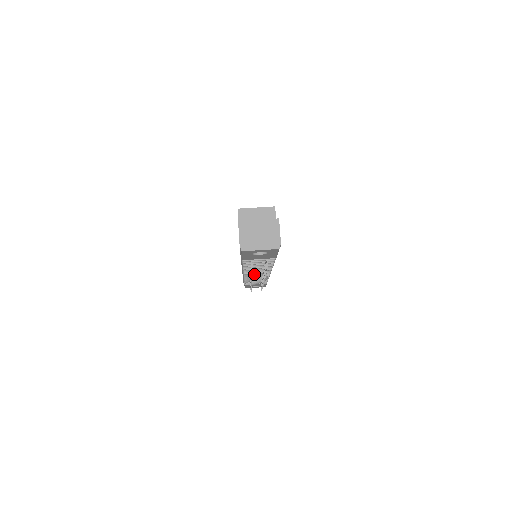
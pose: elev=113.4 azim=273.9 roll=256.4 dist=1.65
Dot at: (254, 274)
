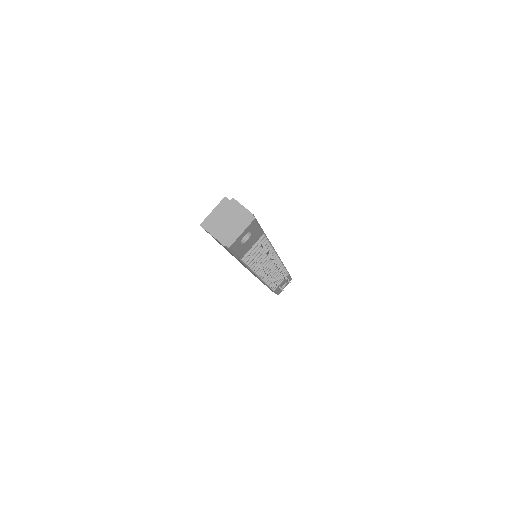
Dot at: (268, 271)
